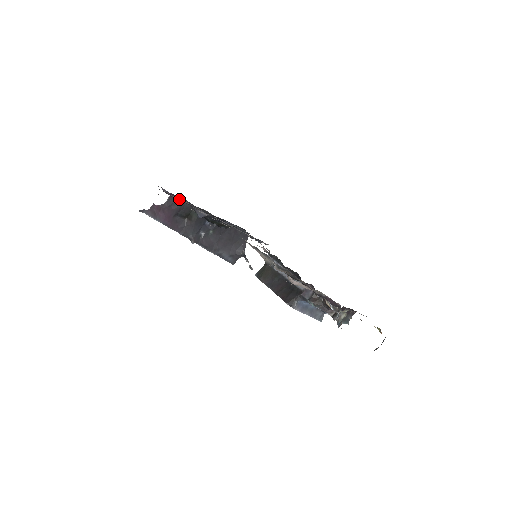
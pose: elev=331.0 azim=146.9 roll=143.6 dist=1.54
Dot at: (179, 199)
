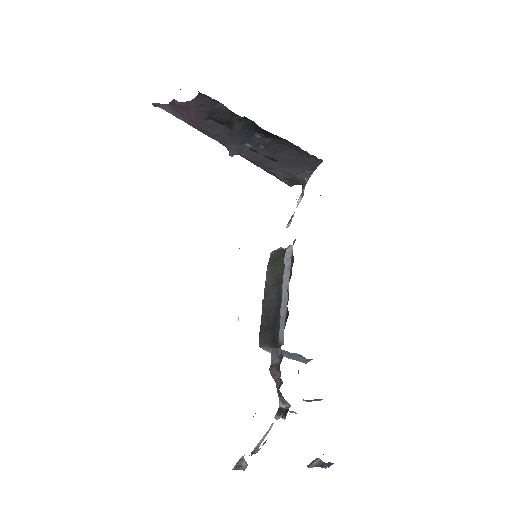
Dot at: occluded
